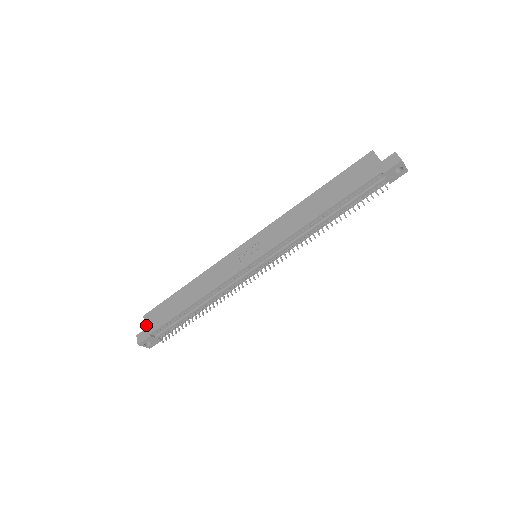
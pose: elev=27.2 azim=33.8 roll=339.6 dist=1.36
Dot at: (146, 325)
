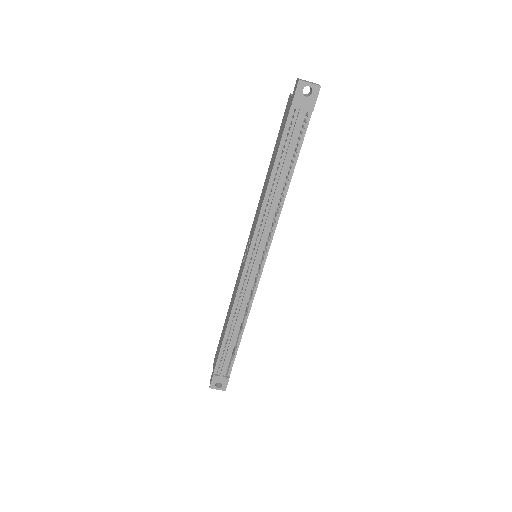
Dot at: (213, 367)
